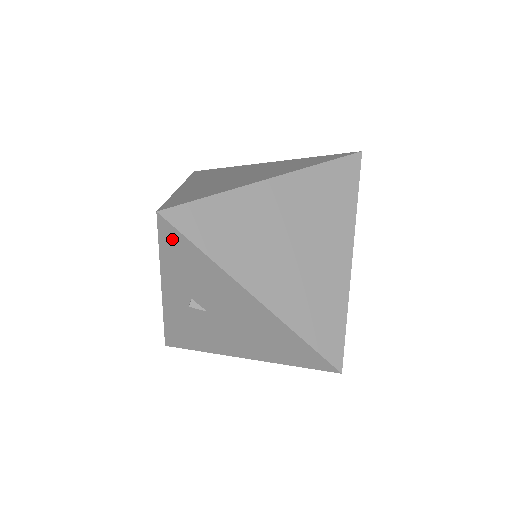
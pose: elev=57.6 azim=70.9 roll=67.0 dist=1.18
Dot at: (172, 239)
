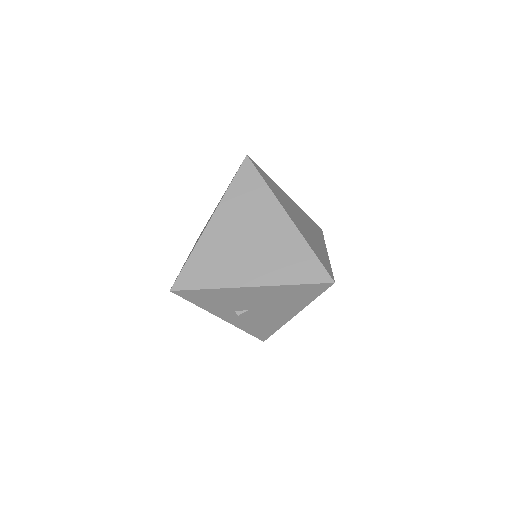
Dot at: (190, 295)
